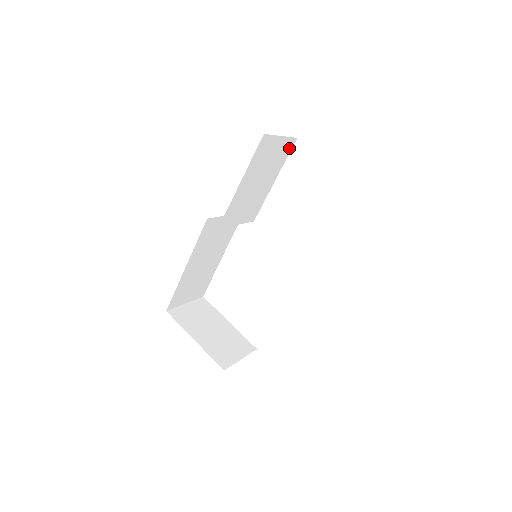
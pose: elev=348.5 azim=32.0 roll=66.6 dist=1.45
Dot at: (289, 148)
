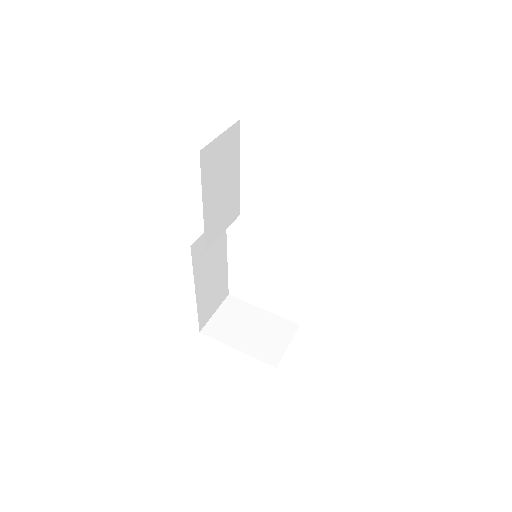
Dot at: (237, 134)
